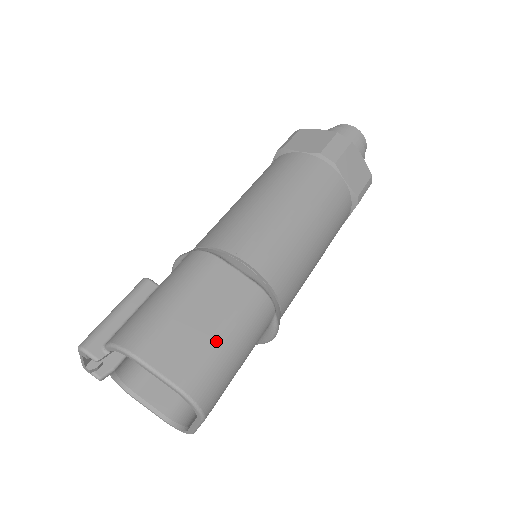
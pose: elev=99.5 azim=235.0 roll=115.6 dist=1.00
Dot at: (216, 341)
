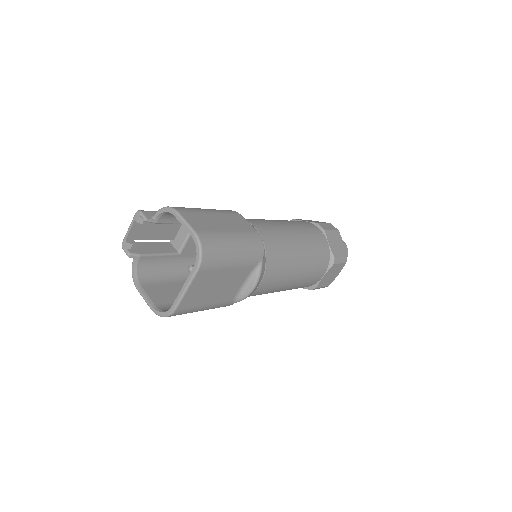
Dot at: (225, 233)
